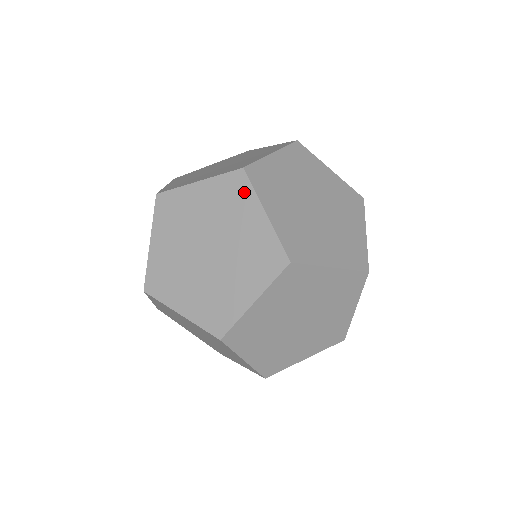
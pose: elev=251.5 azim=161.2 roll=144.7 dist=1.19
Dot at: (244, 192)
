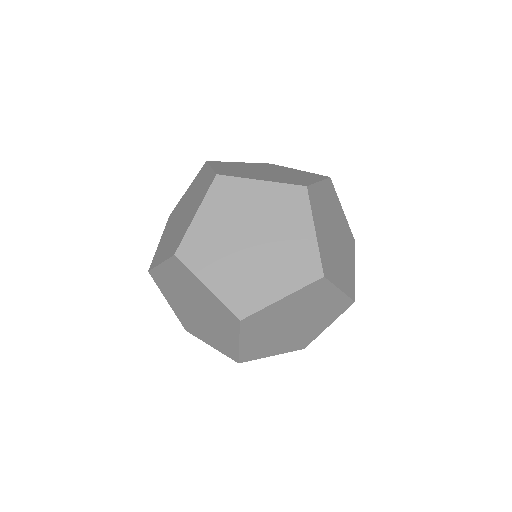
Dot at: (302, 206)
